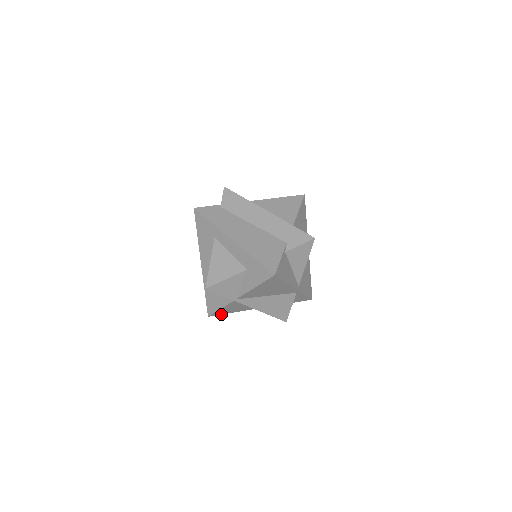
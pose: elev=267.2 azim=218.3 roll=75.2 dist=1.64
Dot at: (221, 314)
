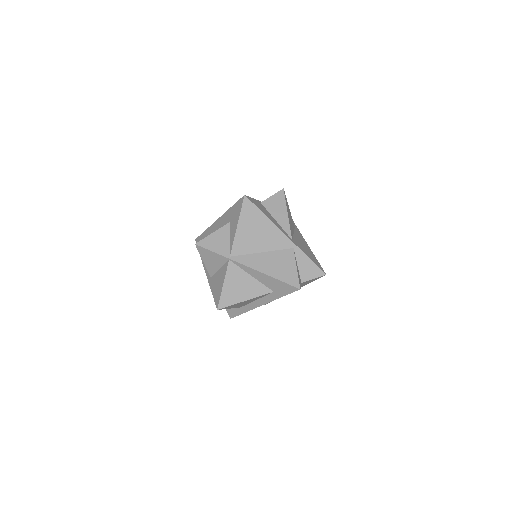
Dot at: (231, 305)
